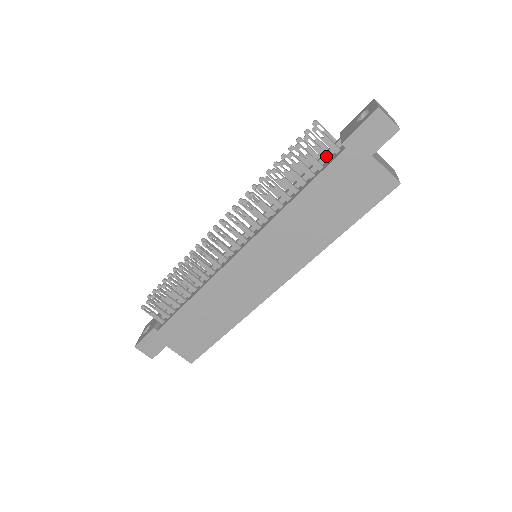
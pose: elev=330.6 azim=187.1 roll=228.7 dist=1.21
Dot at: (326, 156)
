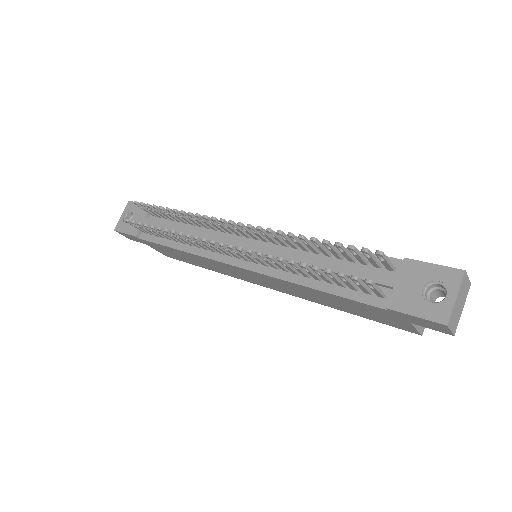
Dot at: (366, 291)
